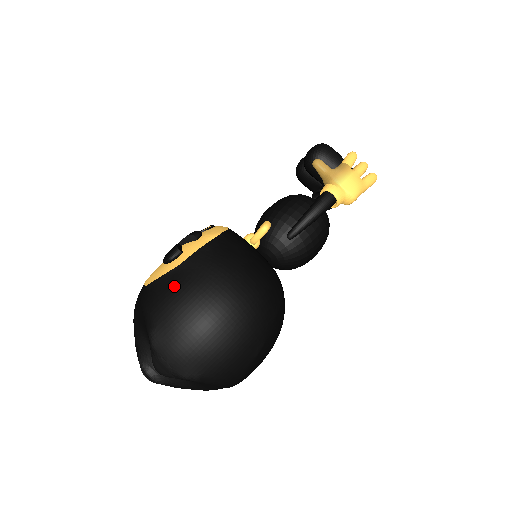
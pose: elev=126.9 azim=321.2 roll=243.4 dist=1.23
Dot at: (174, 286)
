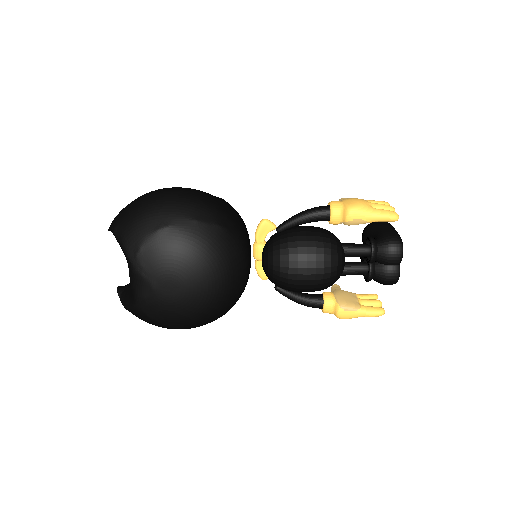
Dot at: occluded
